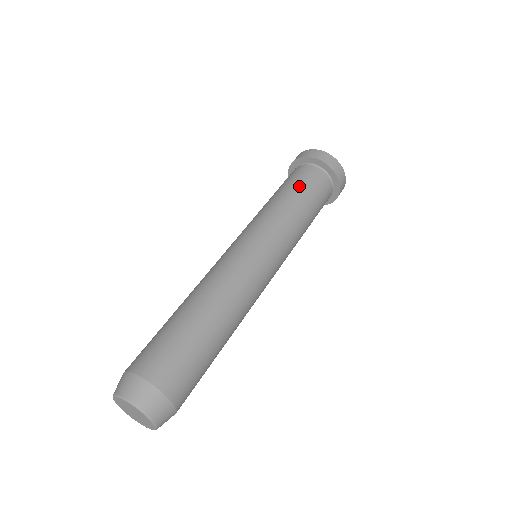
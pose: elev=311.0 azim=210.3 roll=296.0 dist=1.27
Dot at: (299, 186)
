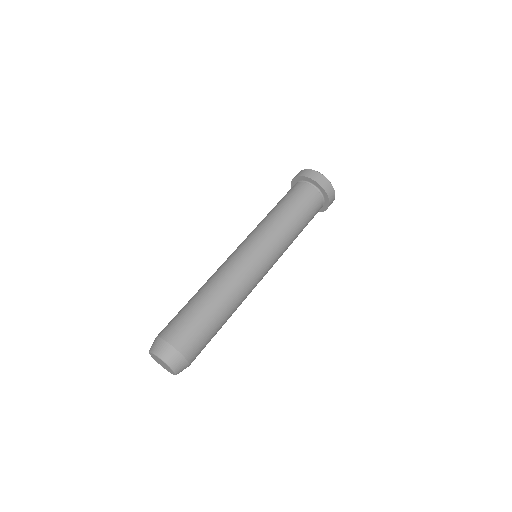
Dot at: (301, 207)
